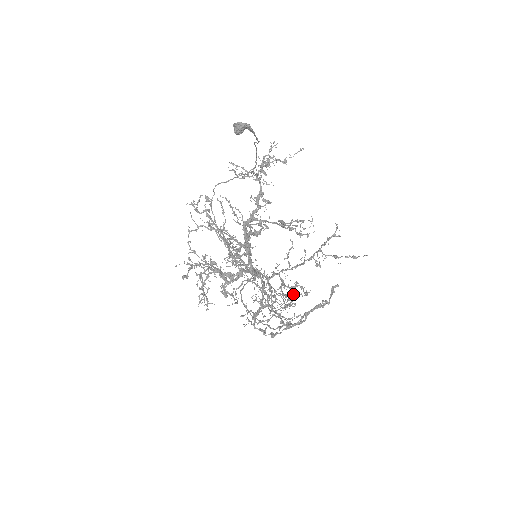
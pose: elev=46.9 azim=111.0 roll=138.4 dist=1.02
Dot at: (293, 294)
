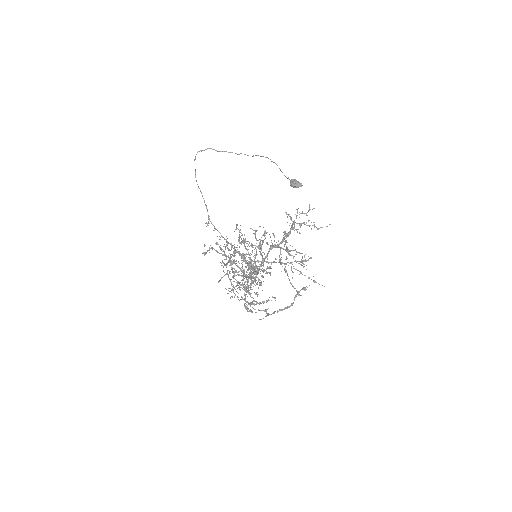
Dot at: occluded
